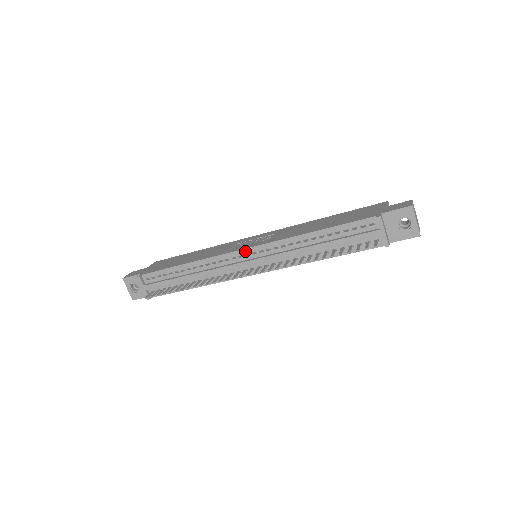
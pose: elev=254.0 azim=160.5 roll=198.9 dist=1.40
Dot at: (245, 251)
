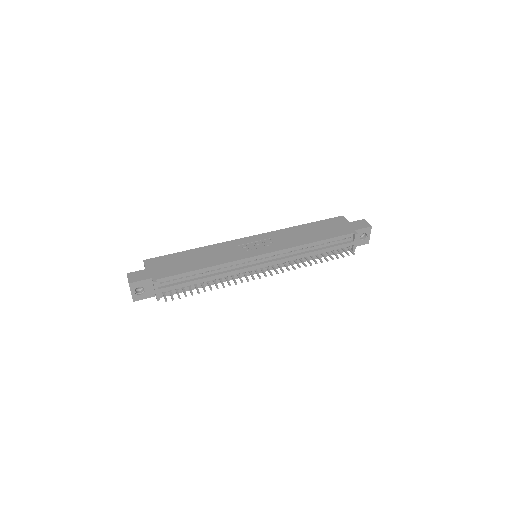
Dot at: (261, 256)
